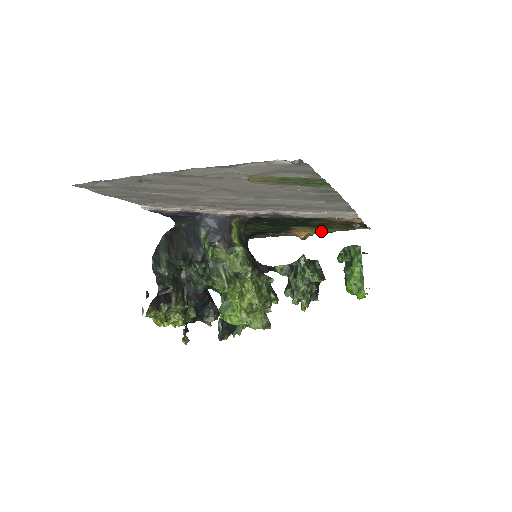
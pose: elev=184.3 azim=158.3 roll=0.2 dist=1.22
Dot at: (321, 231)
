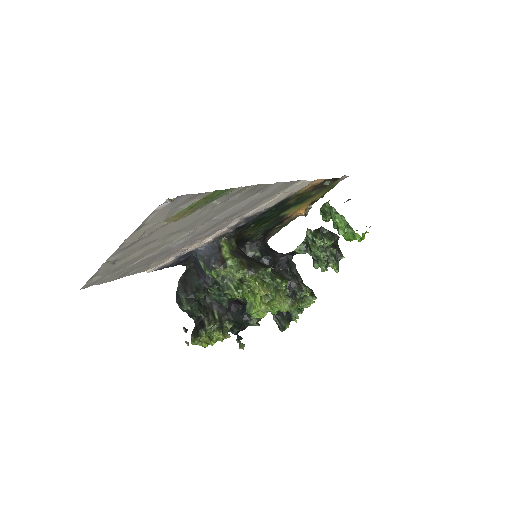
Dot at: (312, 202)
